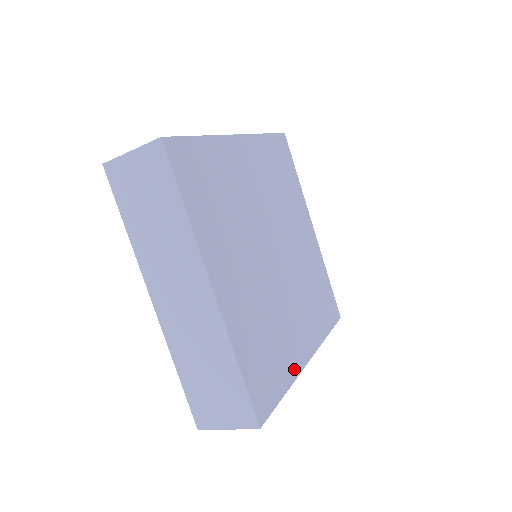
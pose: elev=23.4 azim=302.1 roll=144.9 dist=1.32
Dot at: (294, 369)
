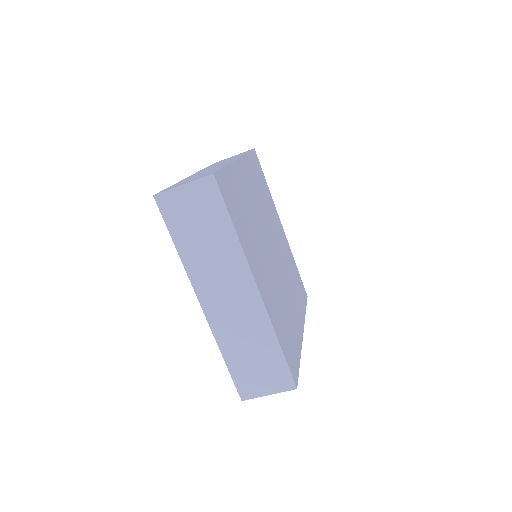
Dot at: (299, 342)
